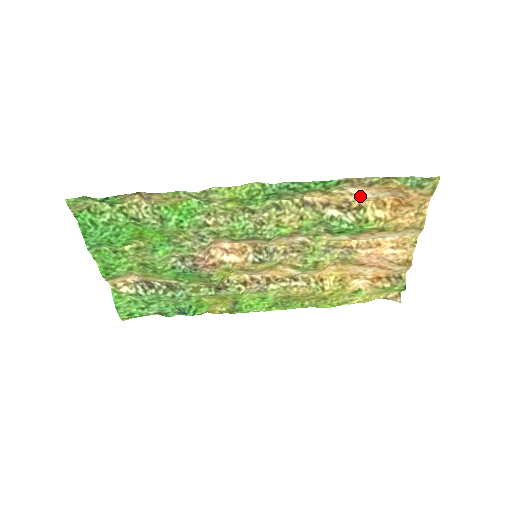
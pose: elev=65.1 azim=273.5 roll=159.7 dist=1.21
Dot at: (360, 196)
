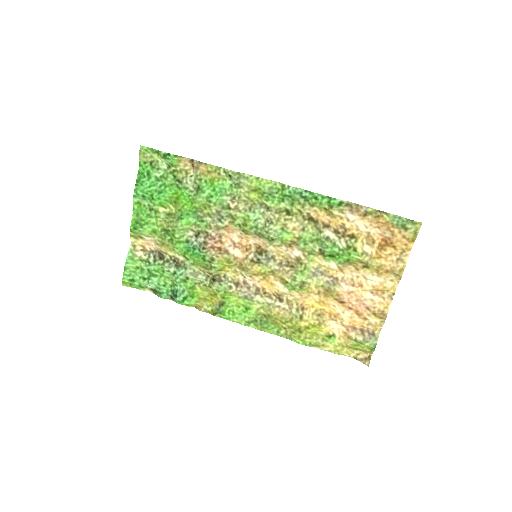
Dot at: (355, 226)
